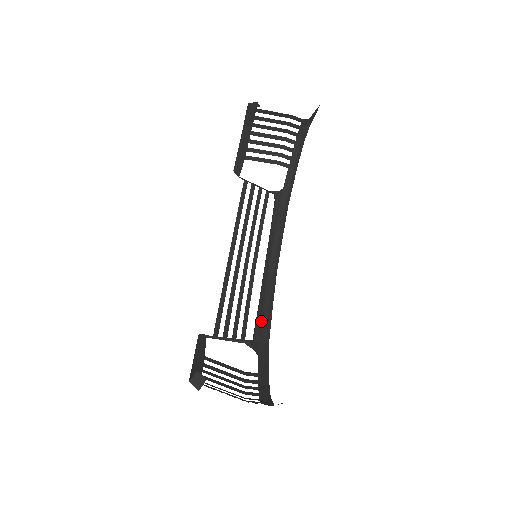
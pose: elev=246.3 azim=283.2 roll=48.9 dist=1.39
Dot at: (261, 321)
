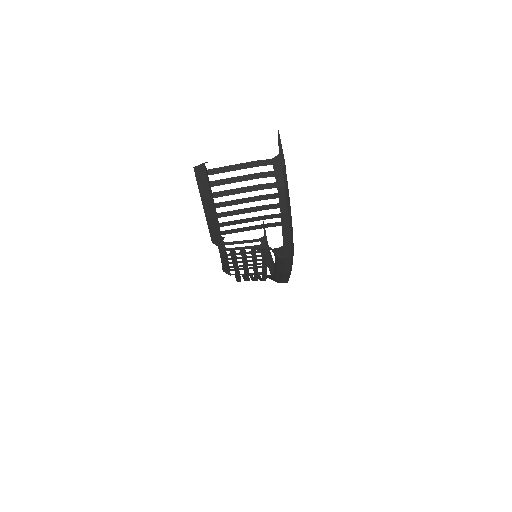
Dot at: (283, 267)
